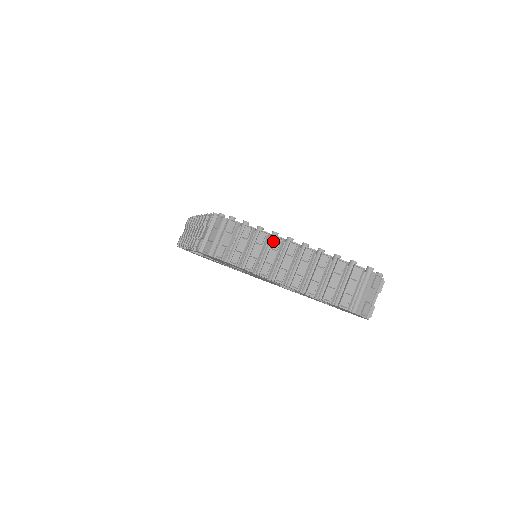
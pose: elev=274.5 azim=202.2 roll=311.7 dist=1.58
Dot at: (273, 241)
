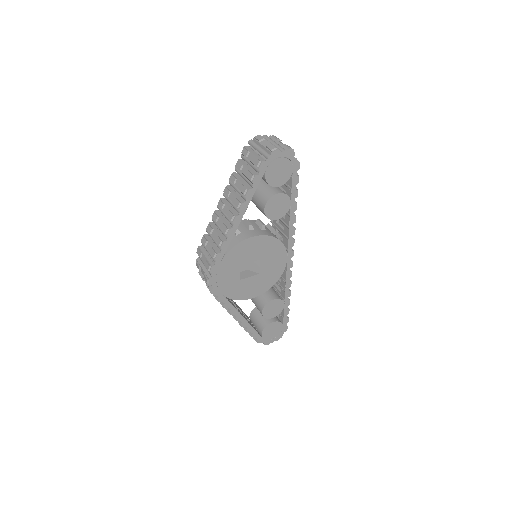
Dot at: (214, 220)
